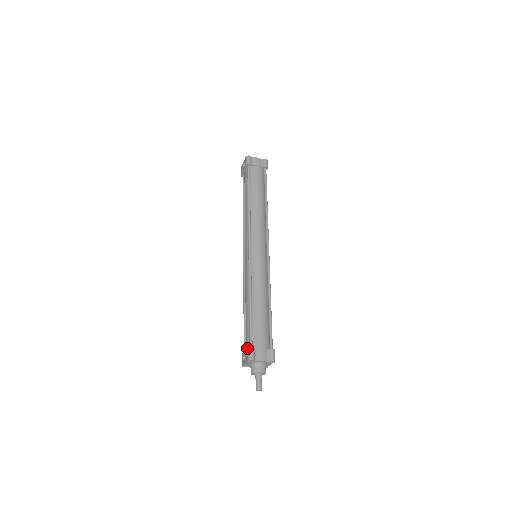
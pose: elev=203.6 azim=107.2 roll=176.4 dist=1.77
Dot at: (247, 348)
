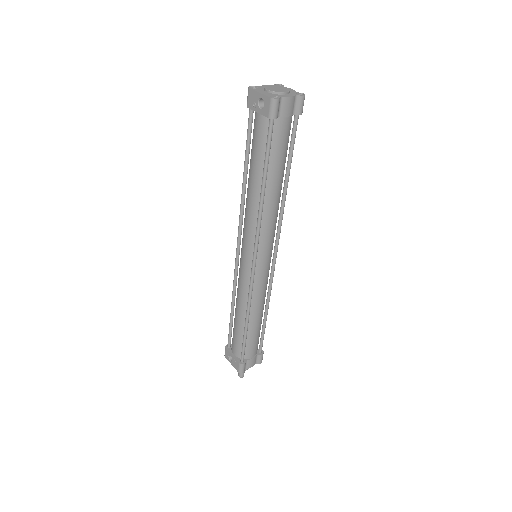
Dot at: (238, 362)
